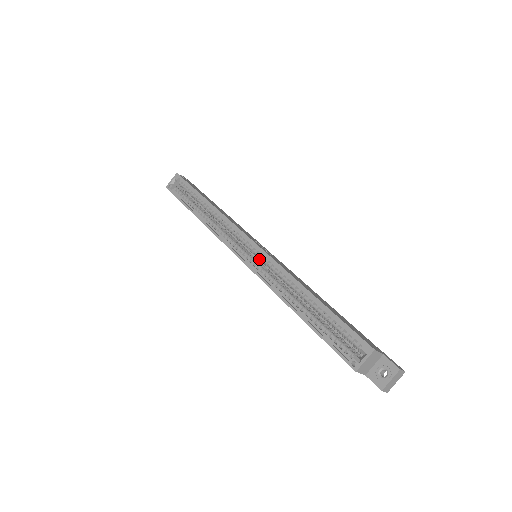
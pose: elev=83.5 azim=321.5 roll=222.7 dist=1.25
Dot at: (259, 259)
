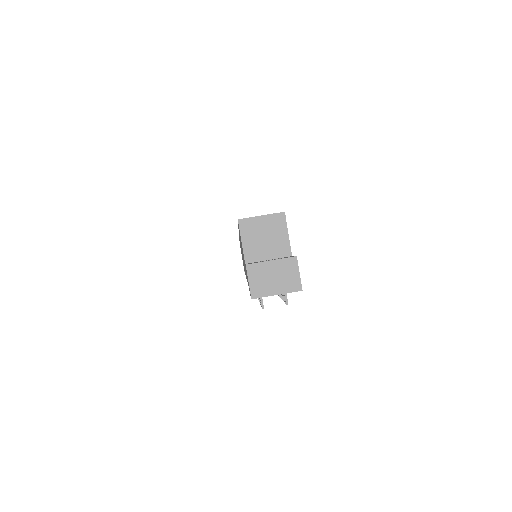
Dot at: occluded
